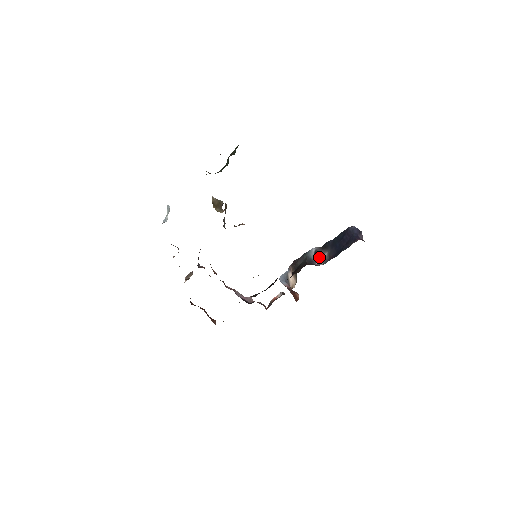
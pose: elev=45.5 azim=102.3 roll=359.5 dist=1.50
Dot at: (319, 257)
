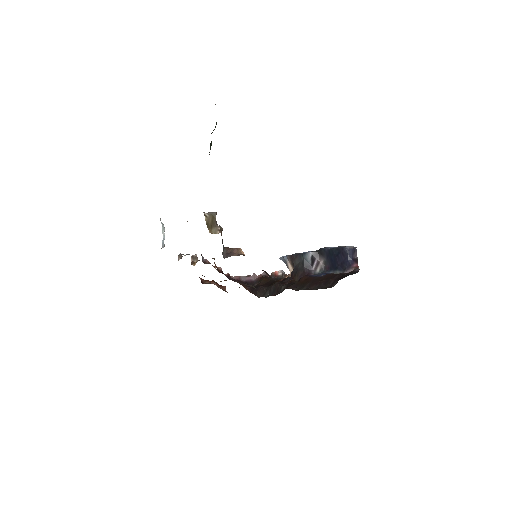
Dot at: (315, 263)
